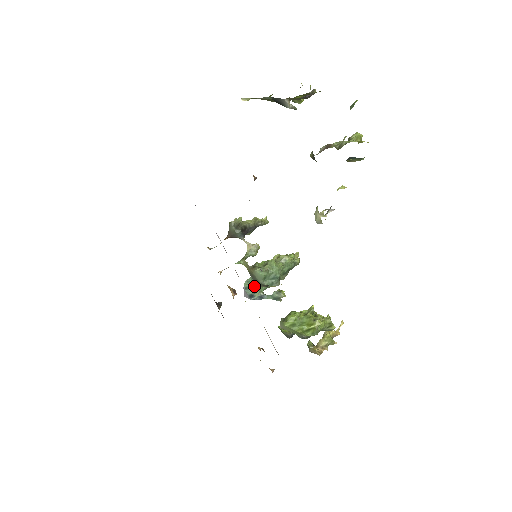
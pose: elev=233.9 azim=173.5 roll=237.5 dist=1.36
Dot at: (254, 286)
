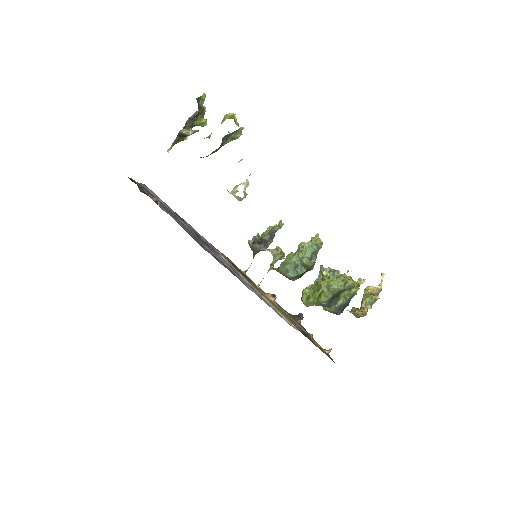
Dot at: occluded
